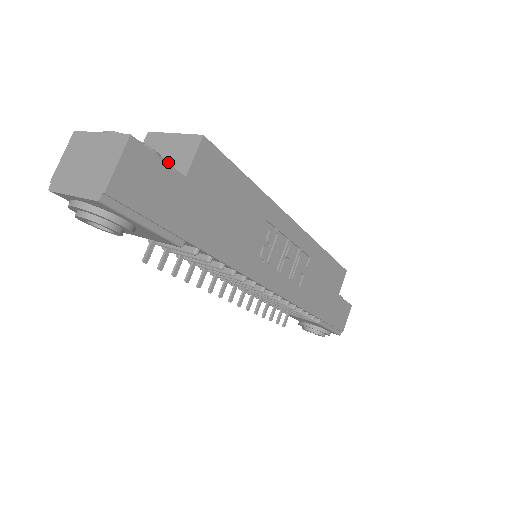
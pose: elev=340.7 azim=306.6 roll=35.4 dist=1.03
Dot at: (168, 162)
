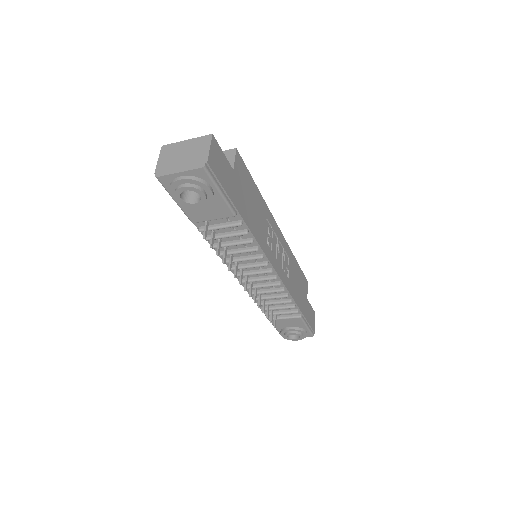
Dot at: occluded
